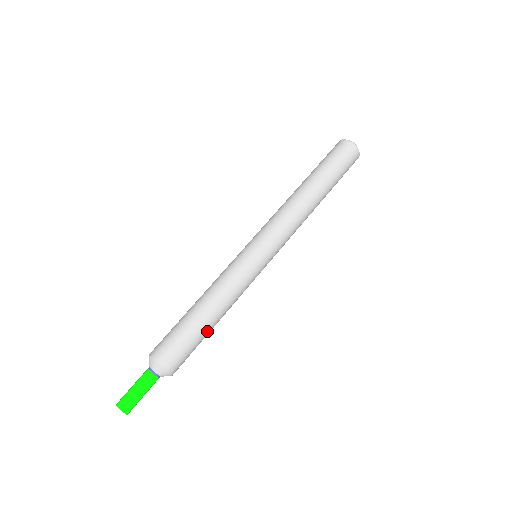
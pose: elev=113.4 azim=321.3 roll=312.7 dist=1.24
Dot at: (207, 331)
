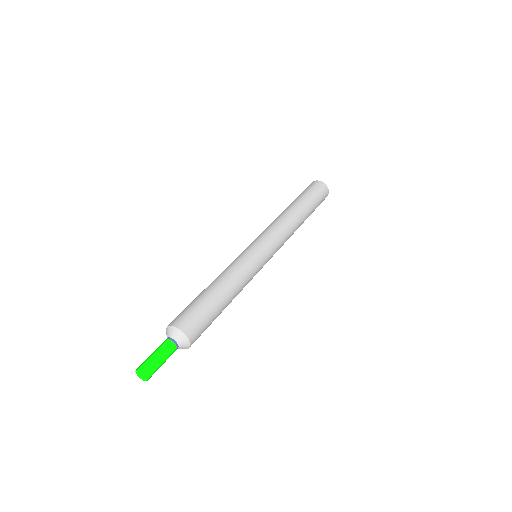
Dot at: (213, 298)
